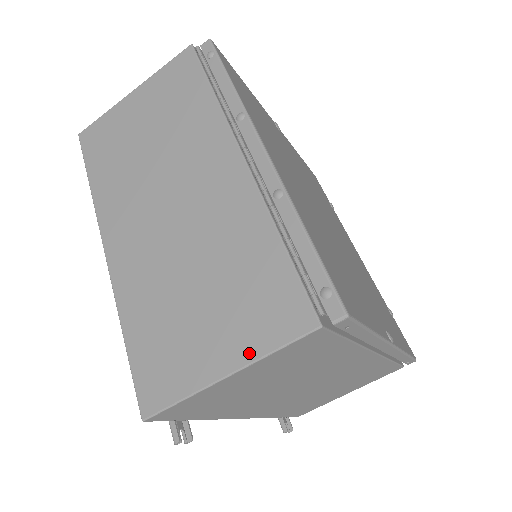
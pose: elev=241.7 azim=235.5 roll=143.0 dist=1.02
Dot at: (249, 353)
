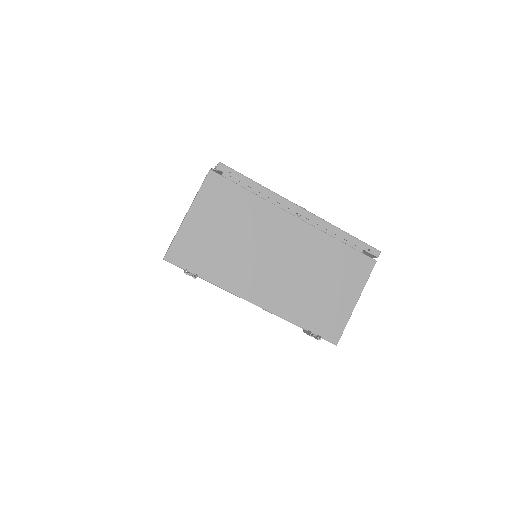
Dot at: (193, 201)
